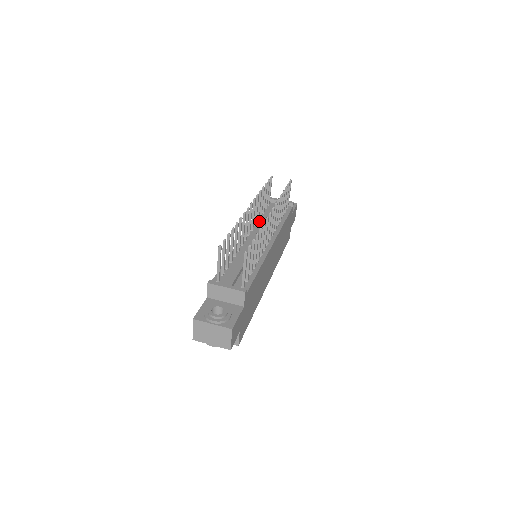
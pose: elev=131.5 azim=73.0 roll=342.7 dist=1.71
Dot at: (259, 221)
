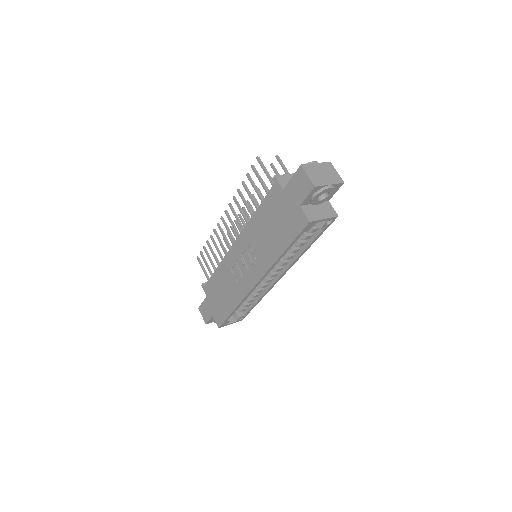
Dot at: occluded
